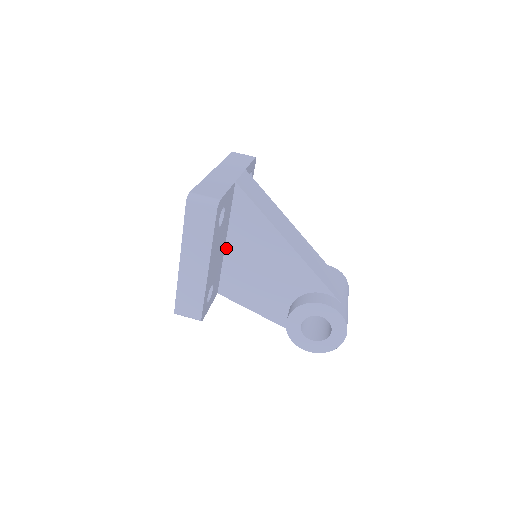
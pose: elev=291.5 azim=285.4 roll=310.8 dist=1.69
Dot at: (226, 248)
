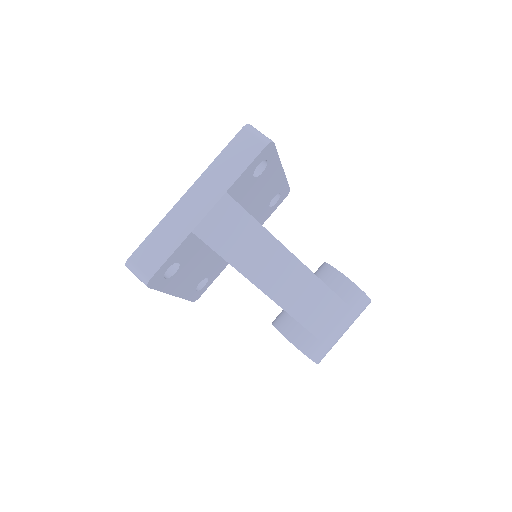
Dot at: occluded
